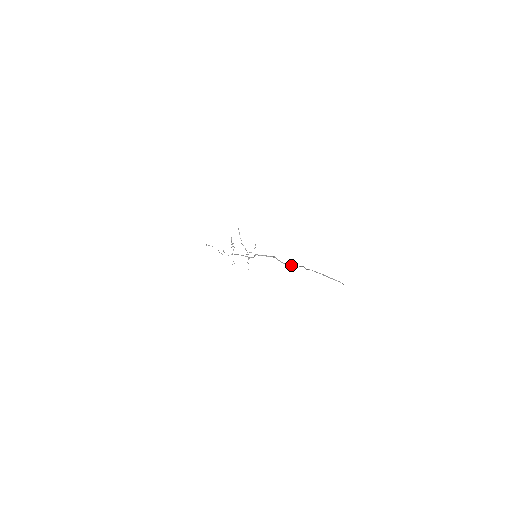
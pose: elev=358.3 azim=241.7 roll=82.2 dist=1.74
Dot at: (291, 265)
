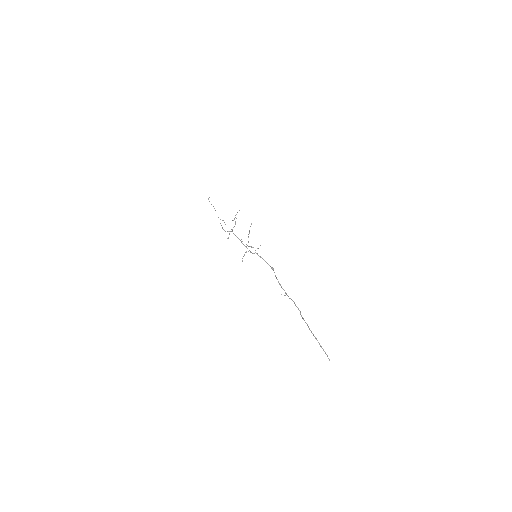
Dot at: occluded
